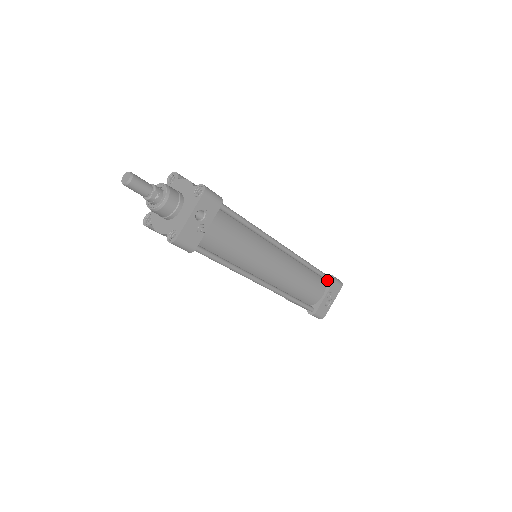
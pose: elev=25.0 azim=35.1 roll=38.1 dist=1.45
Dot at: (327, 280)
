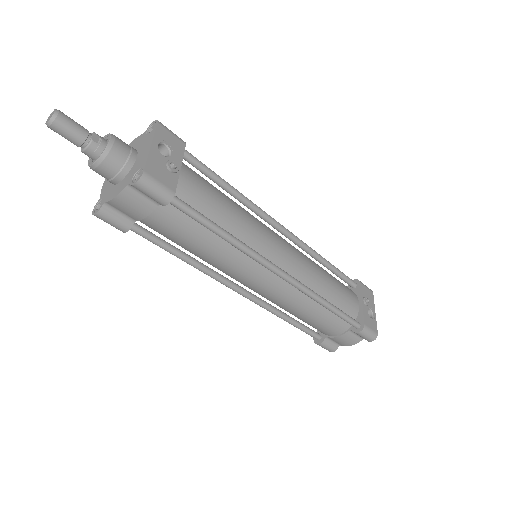
Dot at: (352, 284)
